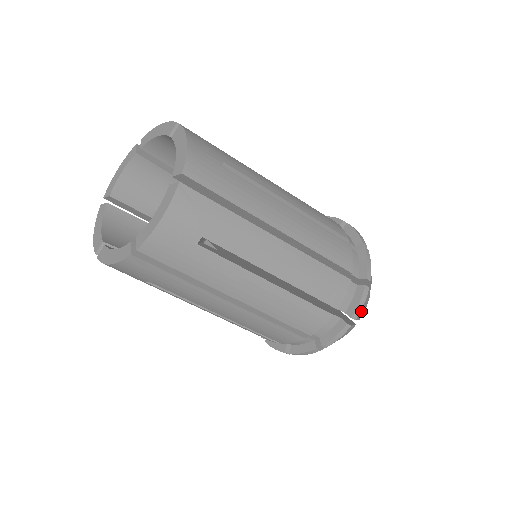
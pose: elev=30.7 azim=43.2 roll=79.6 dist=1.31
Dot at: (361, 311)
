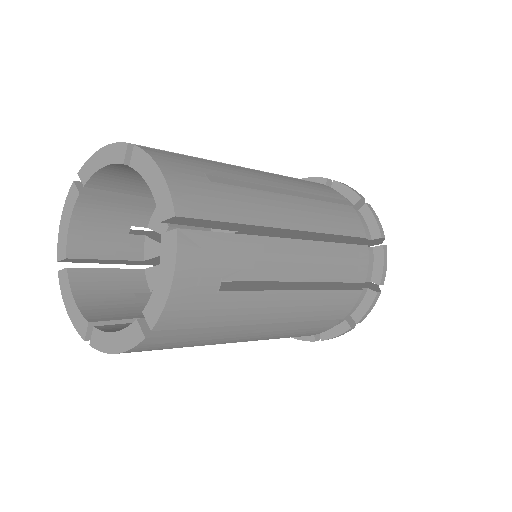
Dot at: occluded
